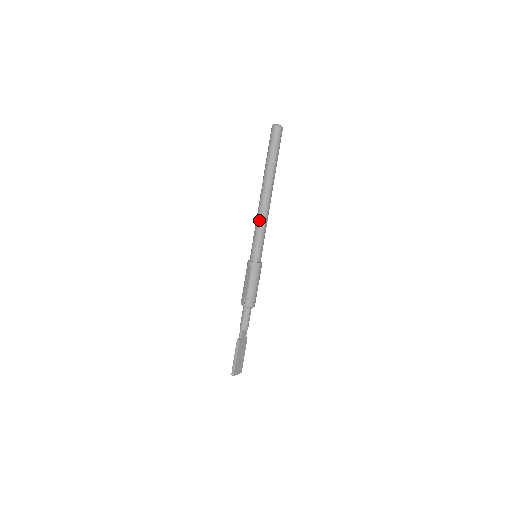
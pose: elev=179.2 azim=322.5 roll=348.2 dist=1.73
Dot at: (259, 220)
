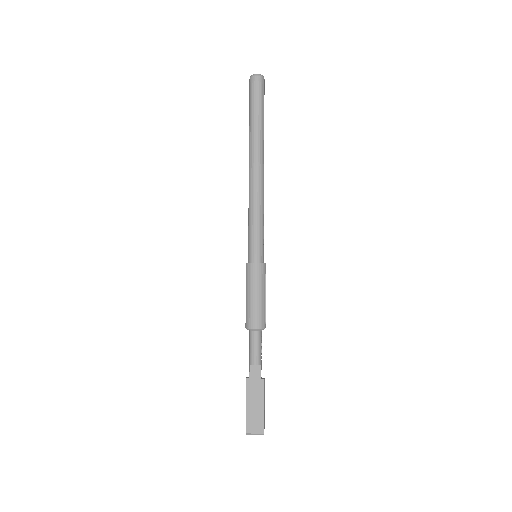
Dot at: occluded
